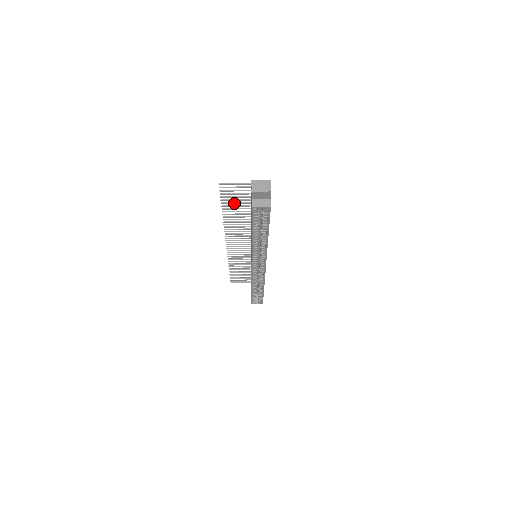
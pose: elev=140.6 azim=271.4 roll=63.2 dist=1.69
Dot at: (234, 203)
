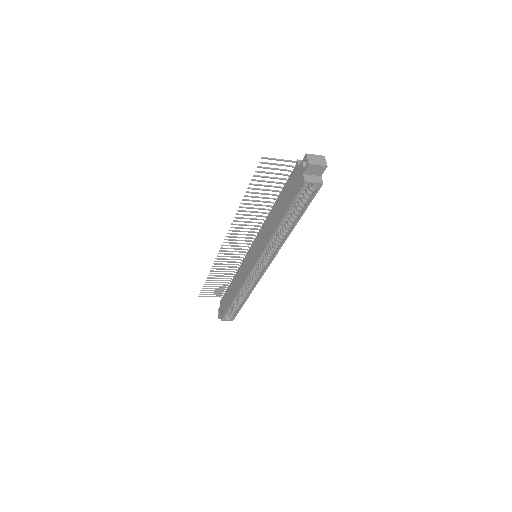
Dot at: (263, 185)
